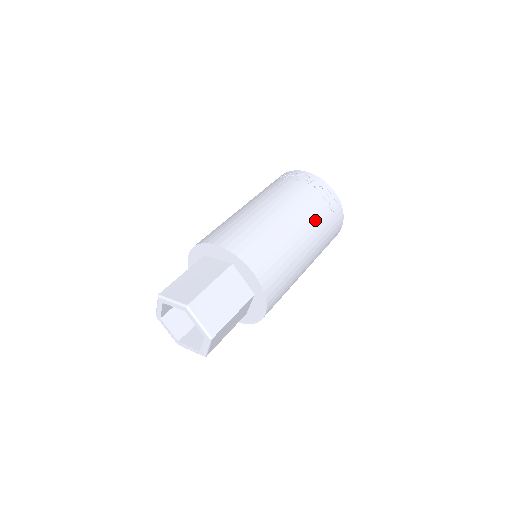
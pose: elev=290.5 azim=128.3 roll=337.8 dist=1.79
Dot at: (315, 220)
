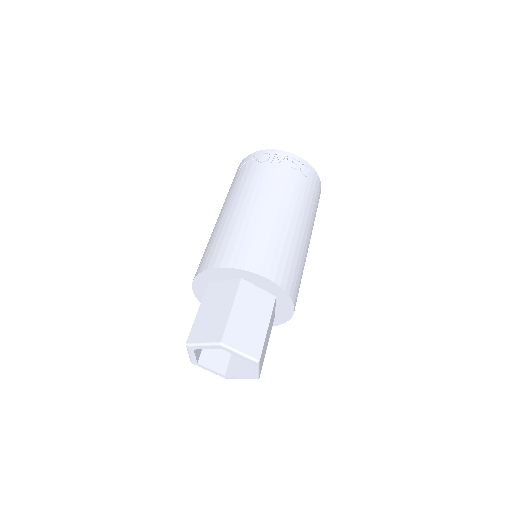
Dot at: (296, 195)
